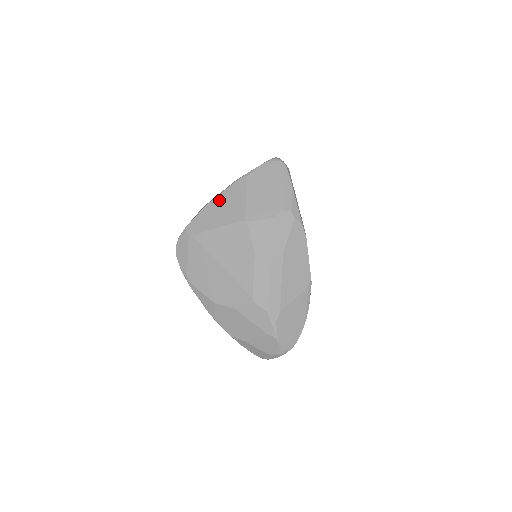
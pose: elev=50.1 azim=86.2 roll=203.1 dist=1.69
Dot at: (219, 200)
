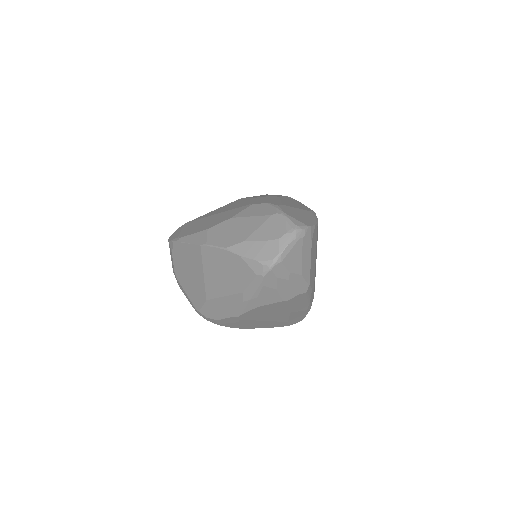
Dot at: occluded
